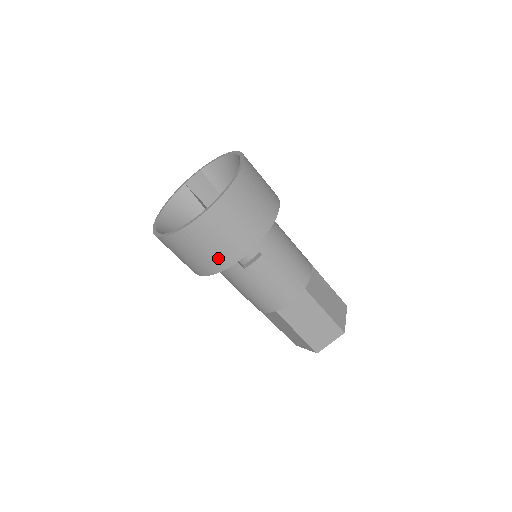
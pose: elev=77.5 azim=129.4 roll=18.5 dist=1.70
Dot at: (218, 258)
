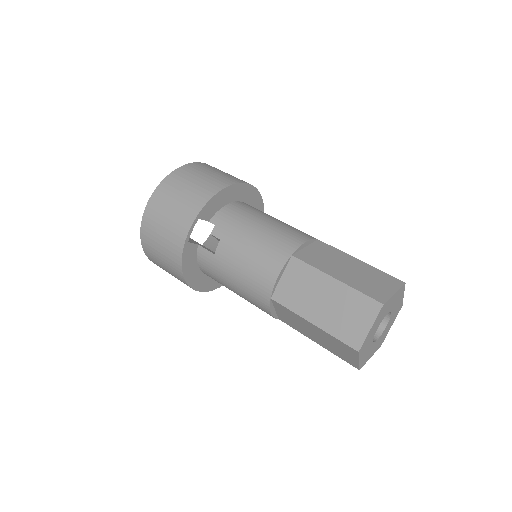
Dot at: (172, 242)
